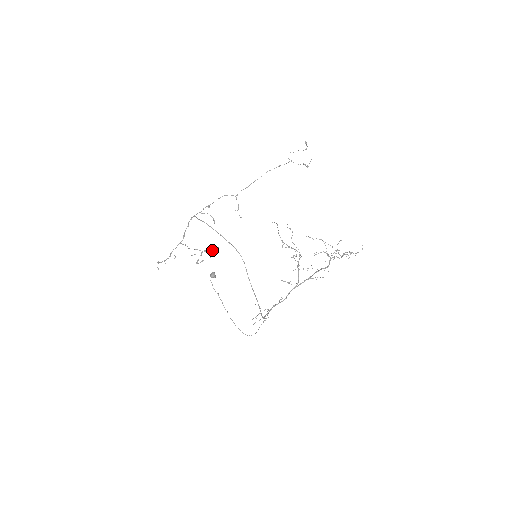
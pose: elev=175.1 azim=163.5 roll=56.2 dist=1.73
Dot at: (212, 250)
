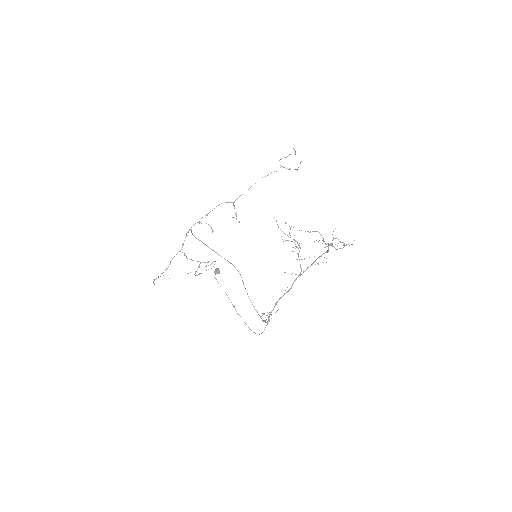
Dot at: (208, 265)
